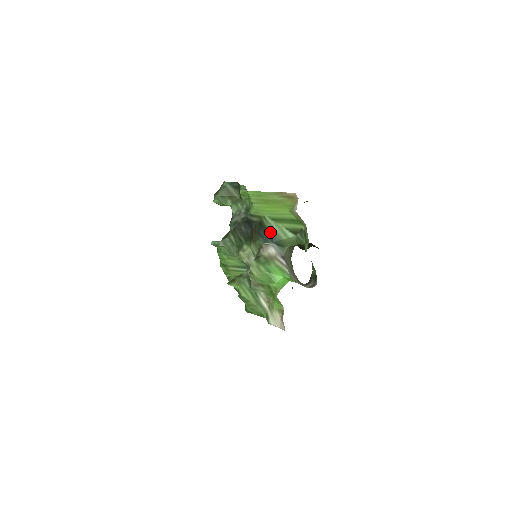
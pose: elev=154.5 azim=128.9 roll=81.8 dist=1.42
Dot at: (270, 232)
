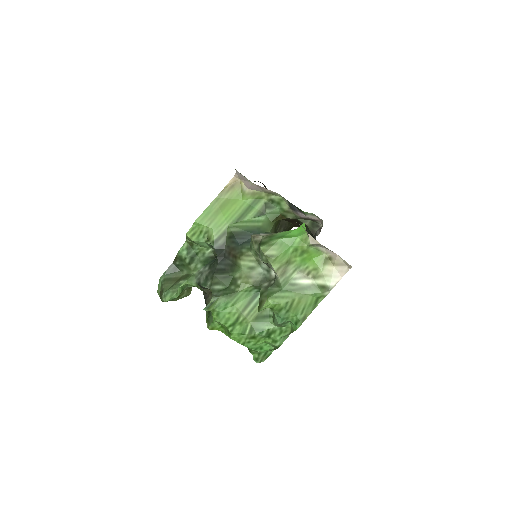
Dot at: (245, 231)
